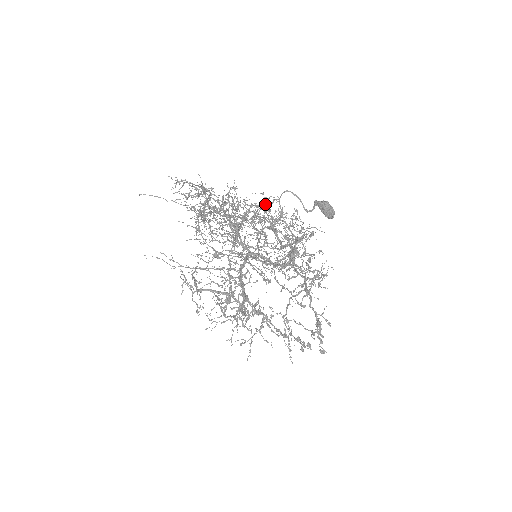
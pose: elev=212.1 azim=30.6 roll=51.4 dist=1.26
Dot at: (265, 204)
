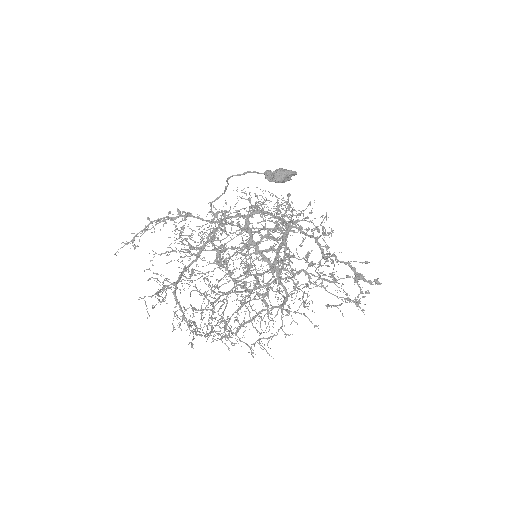
Dot at: occluded
